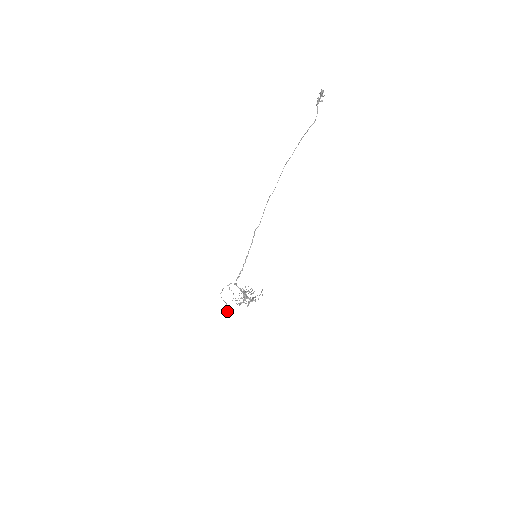
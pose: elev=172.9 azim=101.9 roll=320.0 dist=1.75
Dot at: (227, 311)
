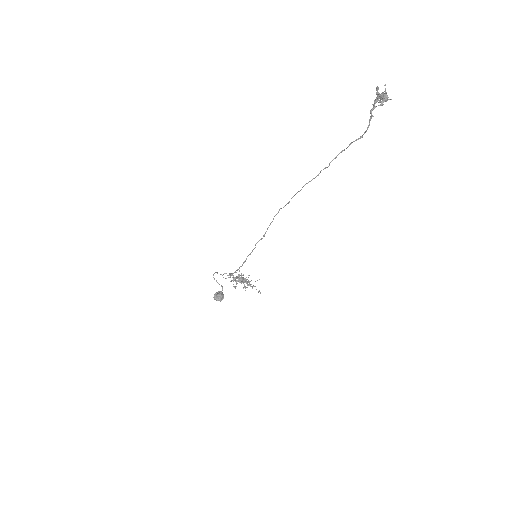
Dot at: (220, 298)
